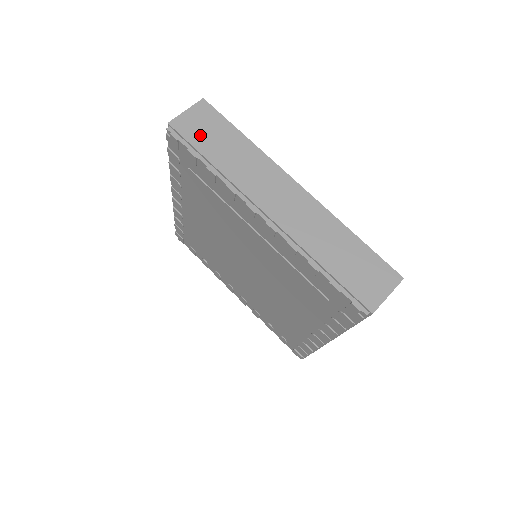
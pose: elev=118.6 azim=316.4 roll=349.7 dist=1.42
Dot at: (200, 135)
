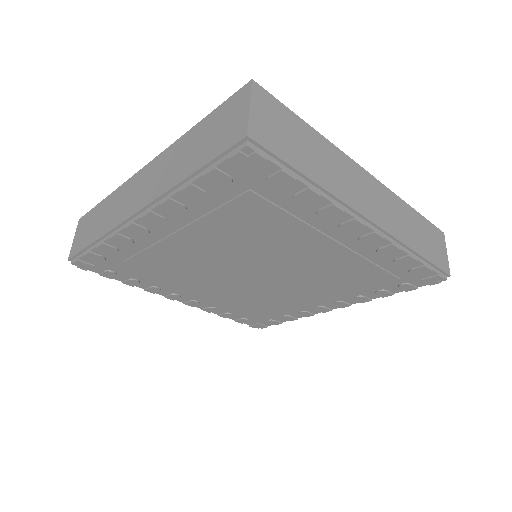
Dot at: (283, 143)
